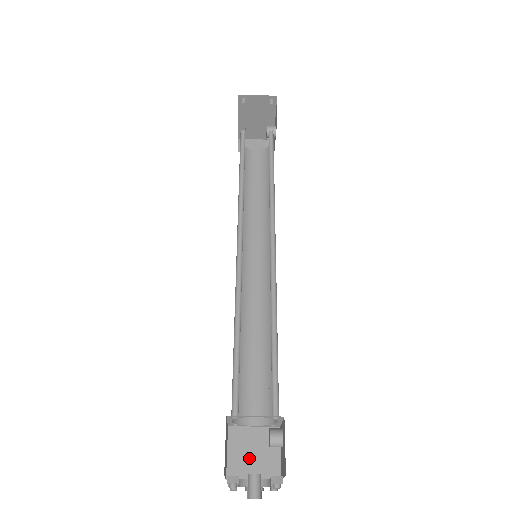
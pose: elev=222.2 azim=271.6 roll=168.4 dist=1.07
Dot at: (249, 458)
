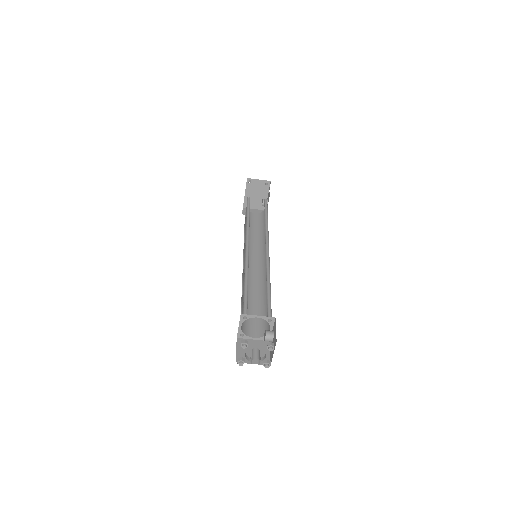
Dot at: (250, 354)
